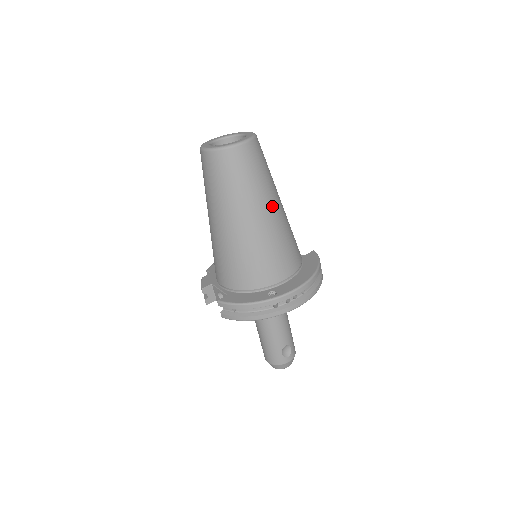
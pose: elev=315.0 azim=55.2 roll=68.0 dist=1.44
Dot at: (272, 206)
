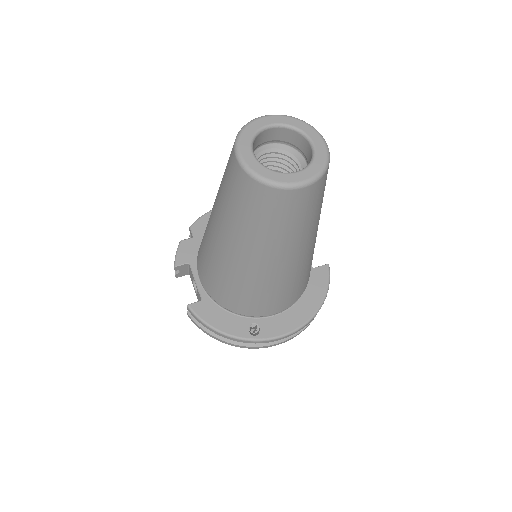
Dot at: (302, 251)
